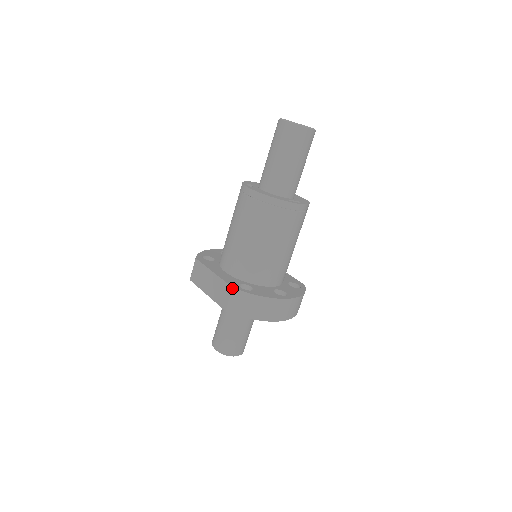
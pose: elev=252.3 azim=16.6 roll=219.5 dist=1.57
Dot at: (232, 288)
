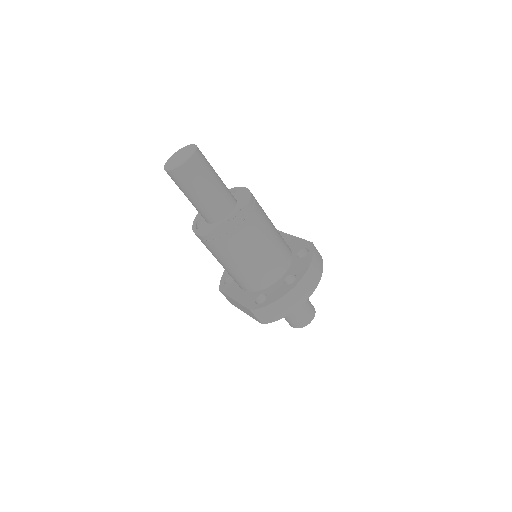
Dot at: (250, 311)
